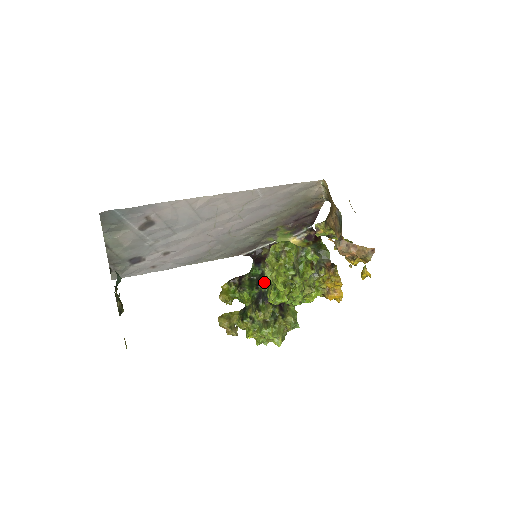
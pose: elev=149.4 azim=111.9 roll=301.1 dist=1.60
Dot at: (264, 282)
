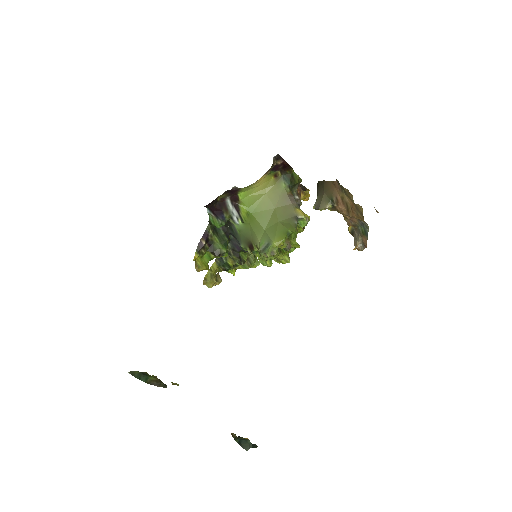
Dot at: occluded
